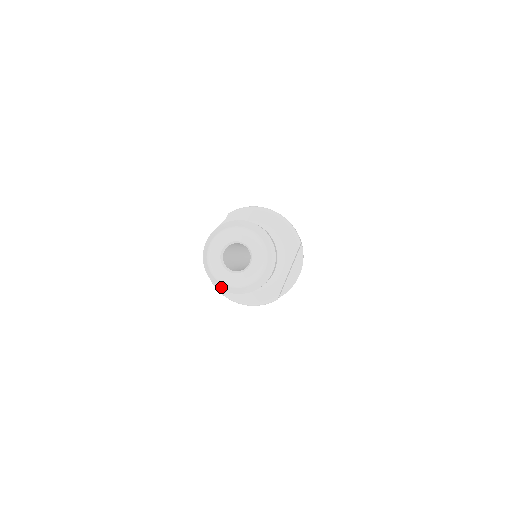
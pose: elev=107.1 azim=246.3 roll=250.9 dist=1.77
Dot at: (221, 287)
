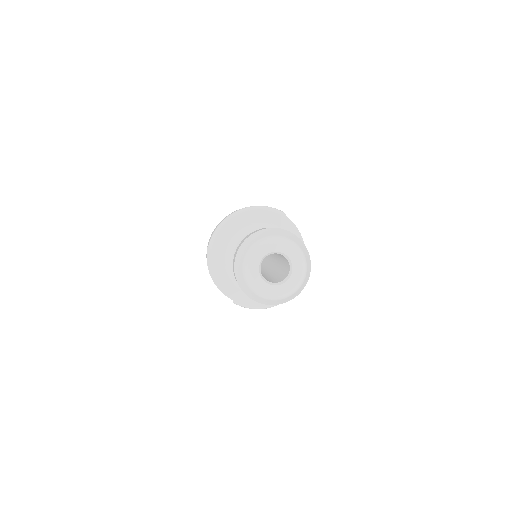
Dot at: (283, 302)
